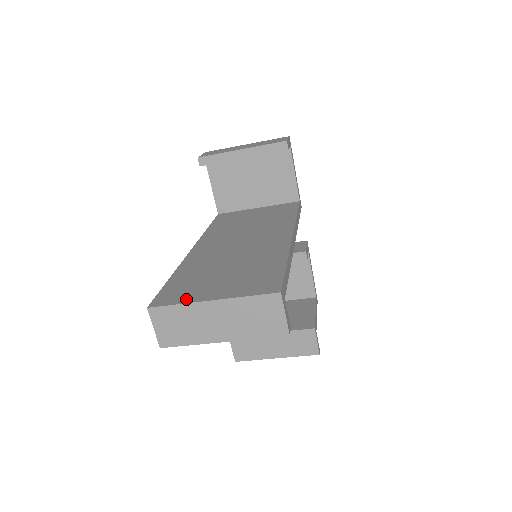
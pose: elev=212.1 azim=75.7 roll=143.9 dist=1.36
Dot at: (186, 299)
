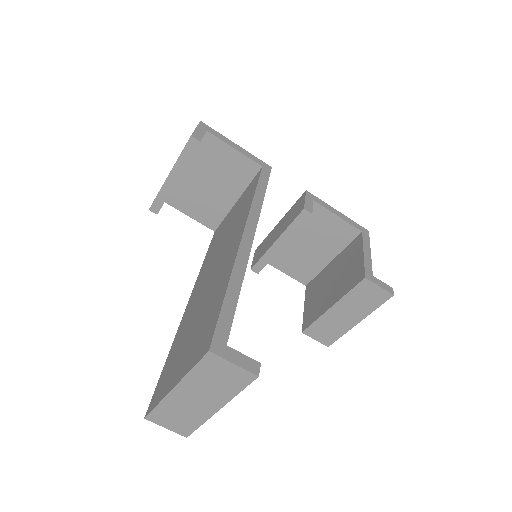
Dot at: (162, 394)
